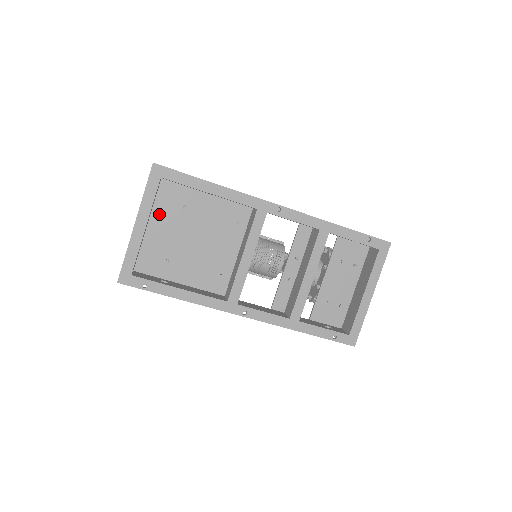
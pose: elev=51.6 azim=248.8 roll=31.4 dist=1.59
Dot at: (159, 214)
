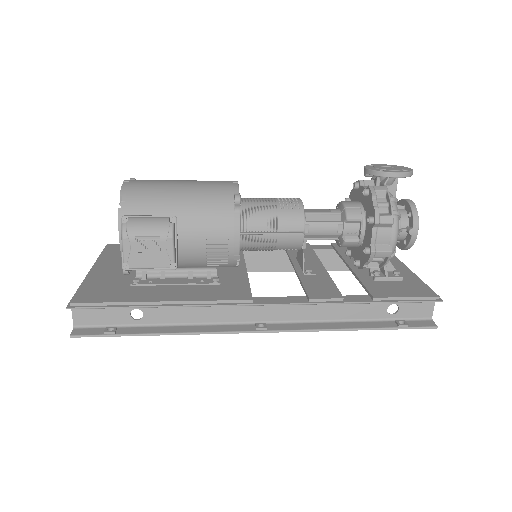
Dot at: occluded
